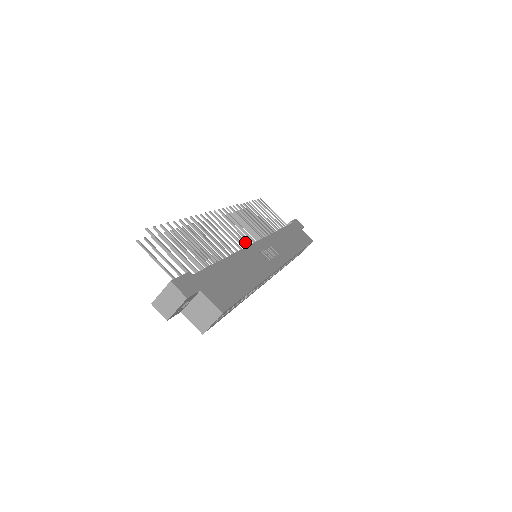
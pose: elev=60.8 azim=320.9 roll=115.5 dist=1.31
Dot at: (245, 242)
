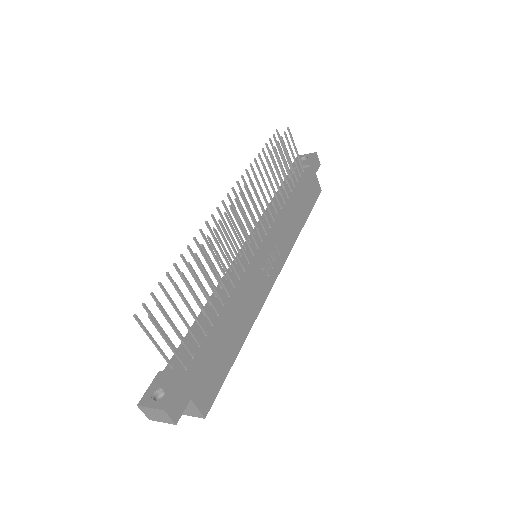
Dot at: (251, 249)
